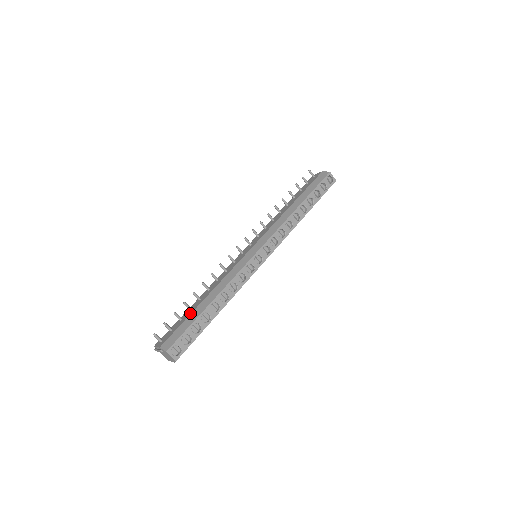
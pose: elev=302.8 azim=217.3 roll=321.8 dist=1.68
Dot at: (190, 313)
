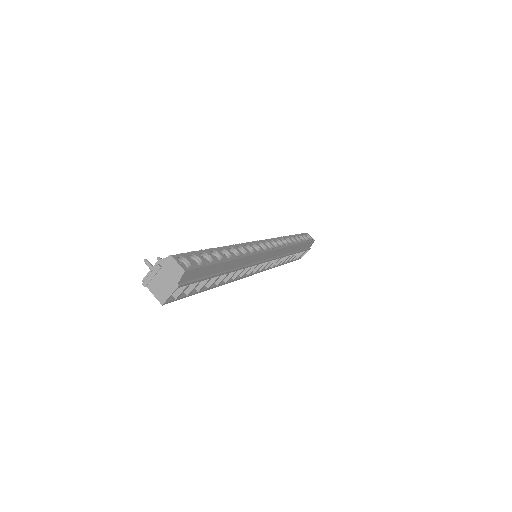
Dot at: occluded
